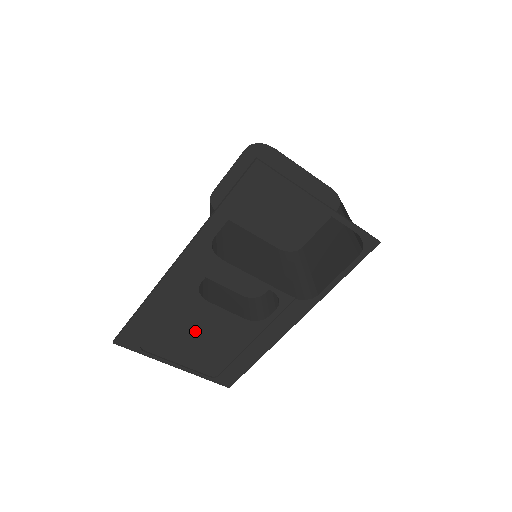
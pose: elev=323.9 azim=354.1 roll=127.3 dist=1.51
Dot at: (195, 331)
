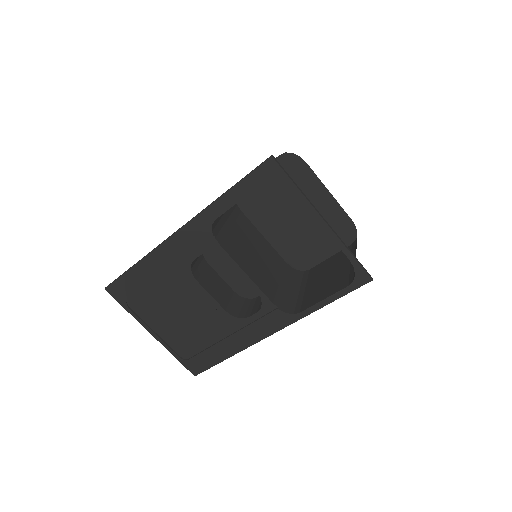
Dot at: (178, 306)
